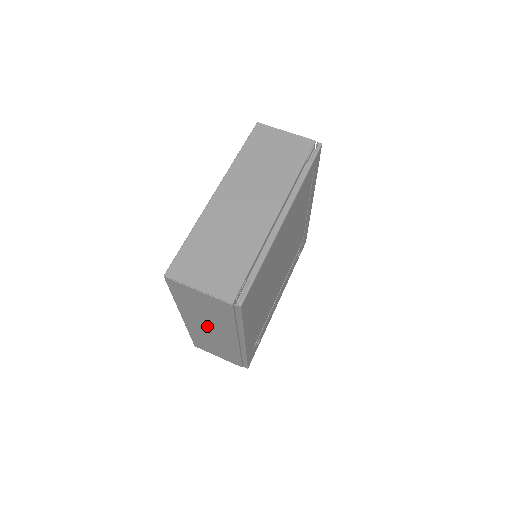
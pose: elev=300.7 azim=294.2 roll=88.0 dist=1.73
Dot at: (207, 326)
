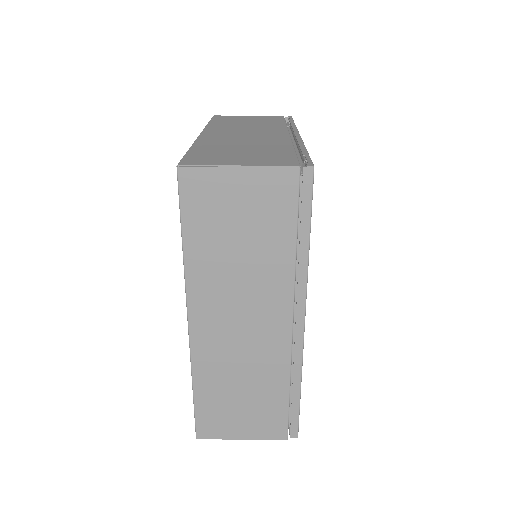
Dot at: (237, 312)
